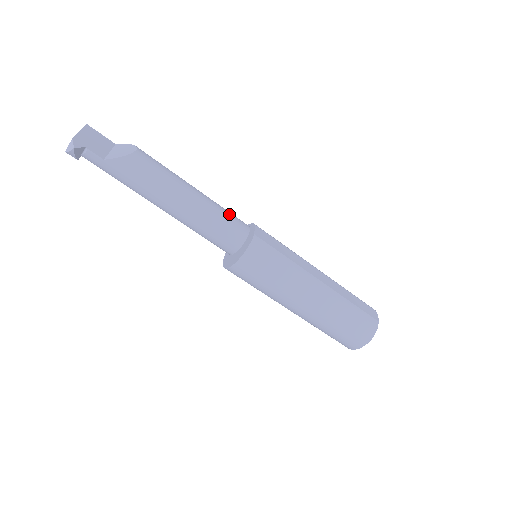
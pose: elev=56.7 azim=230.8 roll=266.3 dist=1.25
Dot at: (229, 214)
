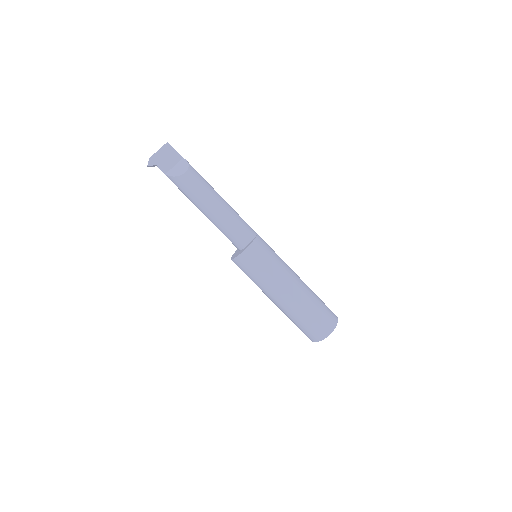
Dot at: (239, 227)
